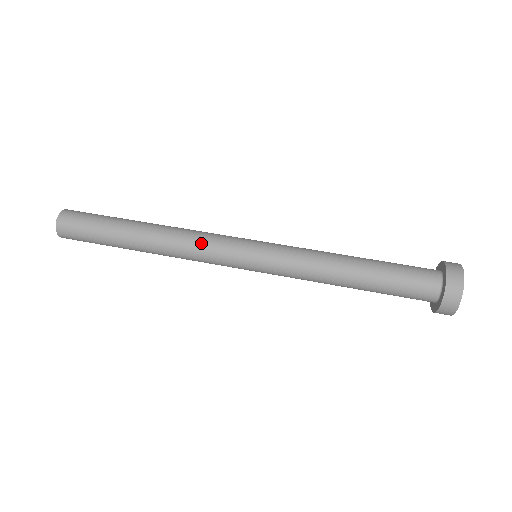
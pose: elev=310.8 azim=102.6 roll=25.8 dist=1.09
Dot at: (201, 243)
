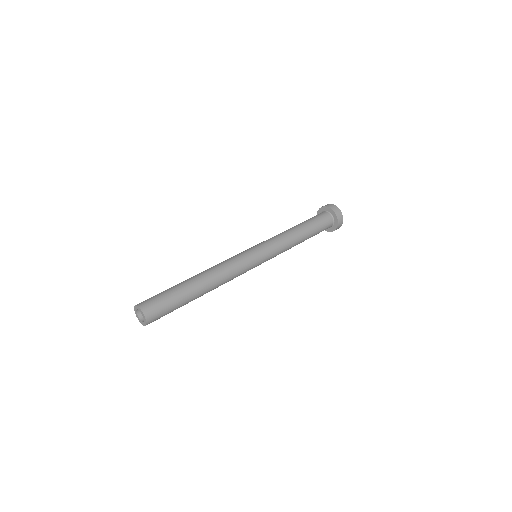
Dot at: (231, 262)
